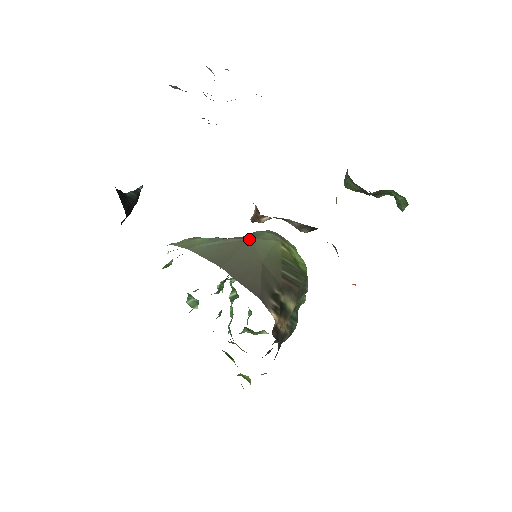
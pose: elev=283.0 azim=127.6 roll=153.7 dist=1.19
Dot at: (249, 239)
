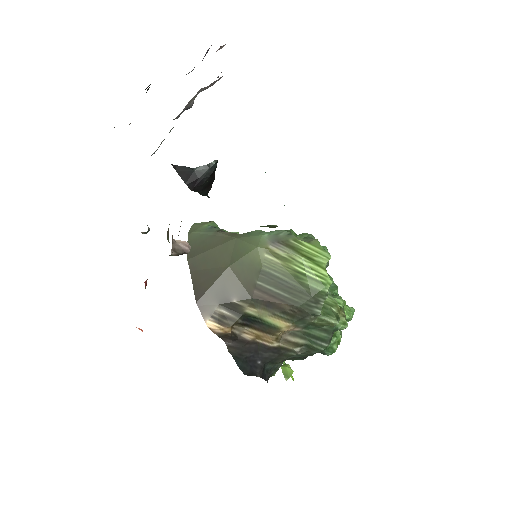
Dot at: (233, 238)
